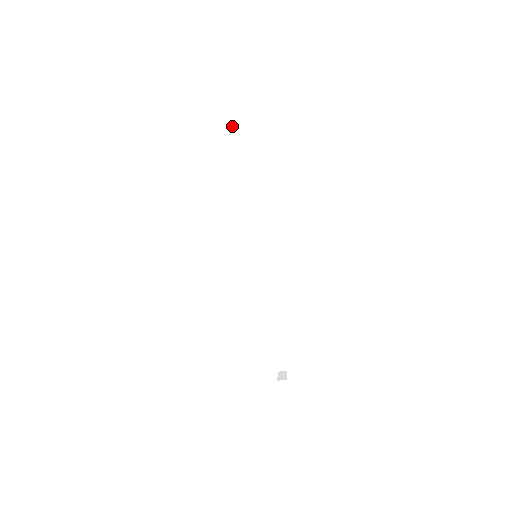
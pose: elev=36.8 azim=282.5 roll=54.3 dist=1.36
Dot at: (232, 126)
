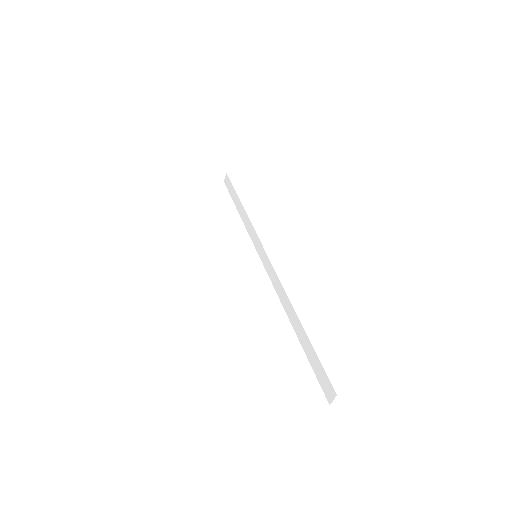
Dot at: (232, 187)
